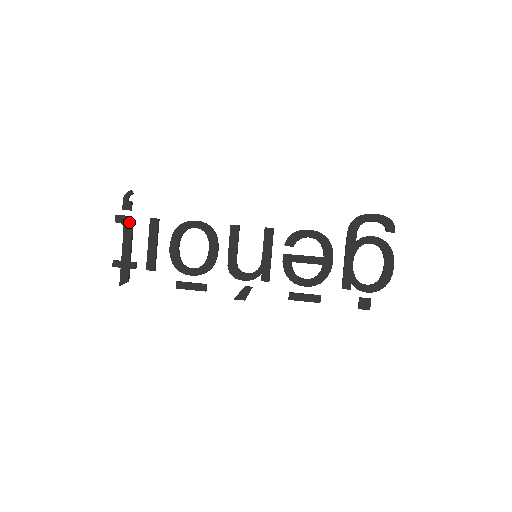
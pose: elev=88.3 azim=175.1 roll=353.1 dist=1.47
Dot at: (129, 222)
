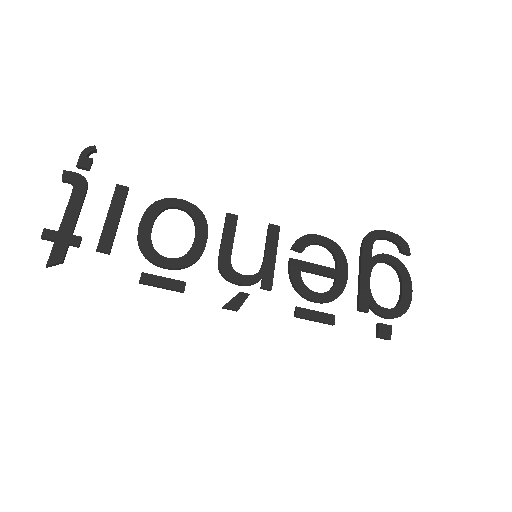
Dot at: (83, 183)
